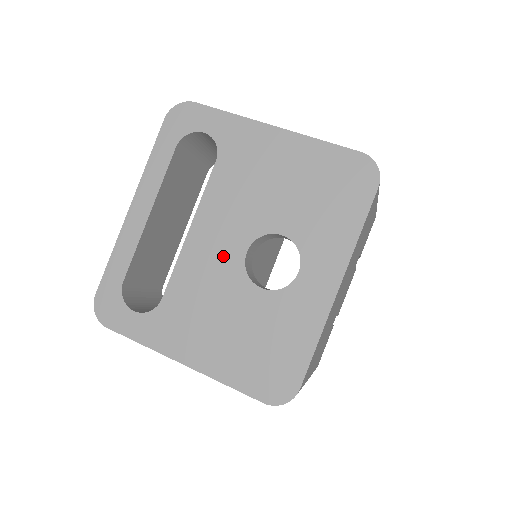
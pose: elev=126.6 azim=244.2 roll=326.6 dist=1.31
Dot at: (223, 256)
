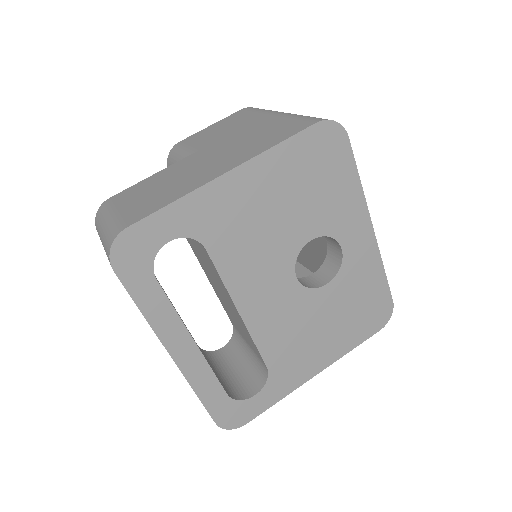
Dot at: (283, 299)
